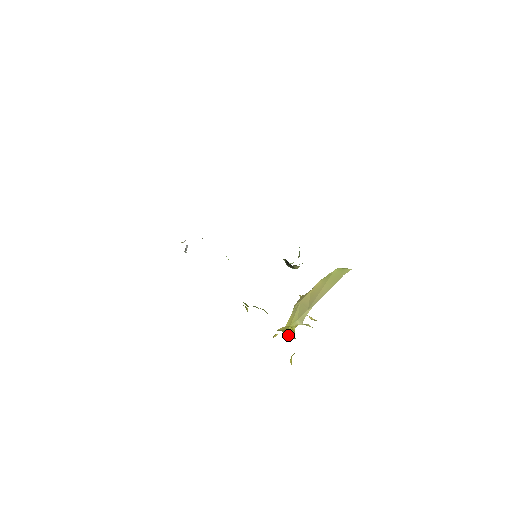
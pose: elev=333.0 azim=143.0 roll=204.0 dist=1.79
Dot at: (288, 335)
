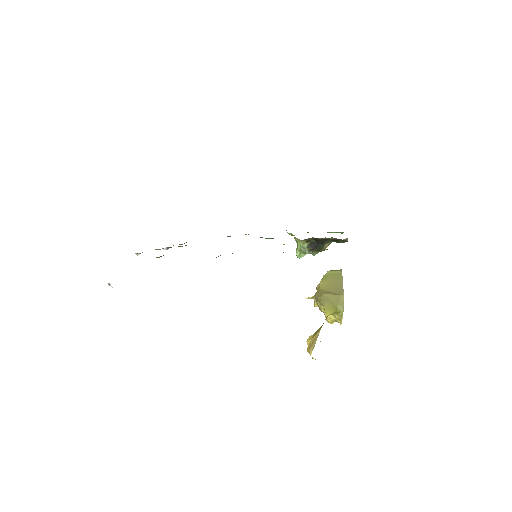
Dot at: occluded
